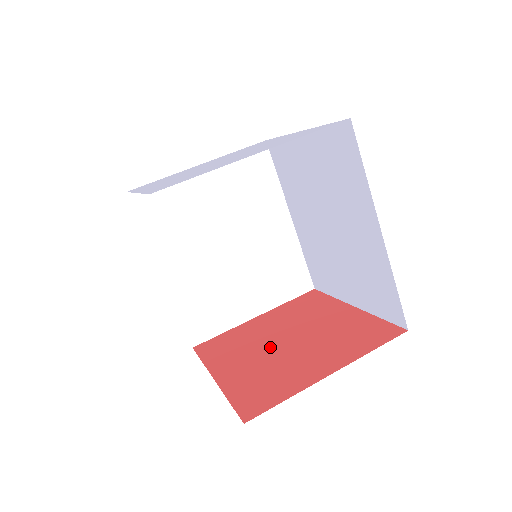
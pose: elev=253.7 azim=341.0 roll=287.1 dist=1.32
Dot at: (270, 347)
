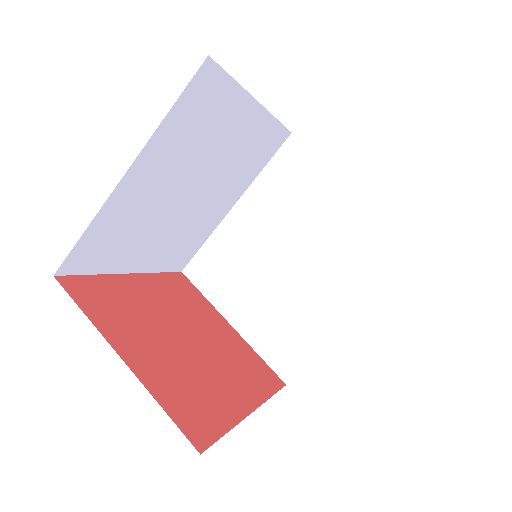
Dot at: (177, 322)
